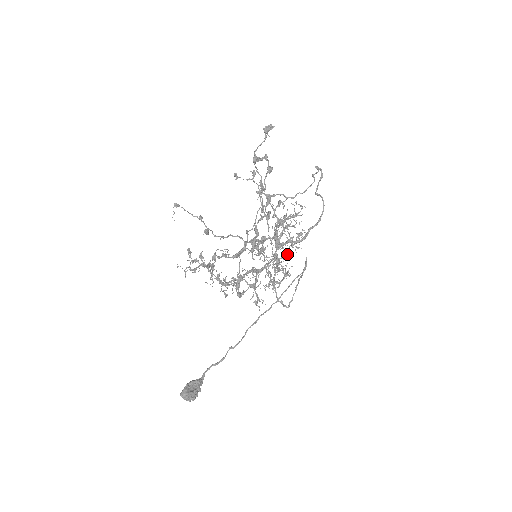
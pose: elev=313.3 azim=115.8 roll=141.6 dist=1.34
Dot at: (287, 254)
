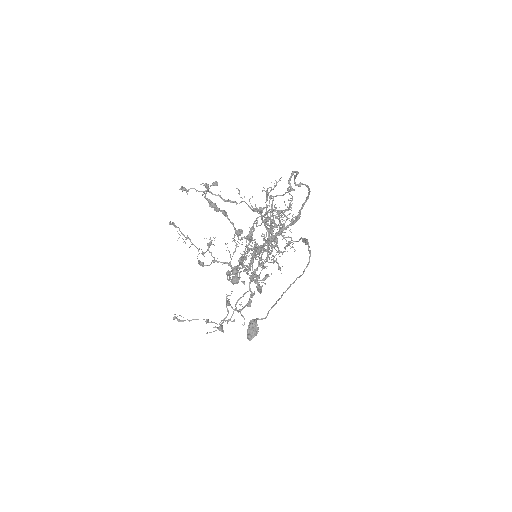
Dot at: occluded
